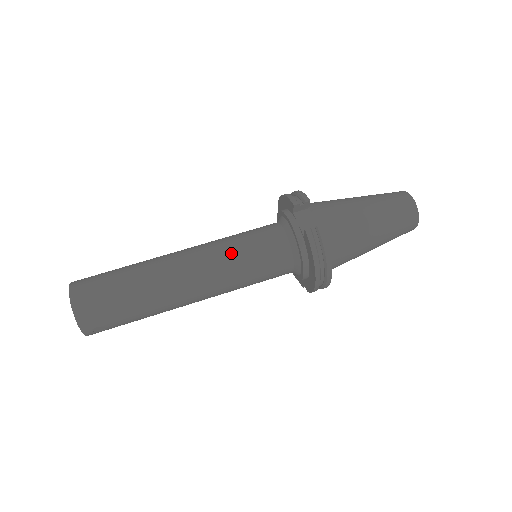
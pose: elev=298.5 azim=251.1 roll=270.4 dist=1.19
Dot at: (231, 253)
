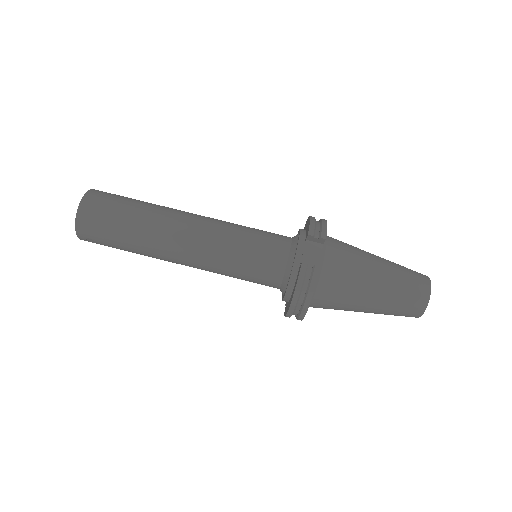
Dot at: (230, 243)
